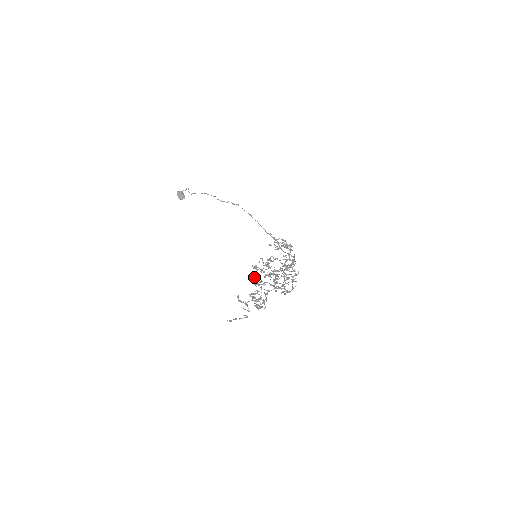
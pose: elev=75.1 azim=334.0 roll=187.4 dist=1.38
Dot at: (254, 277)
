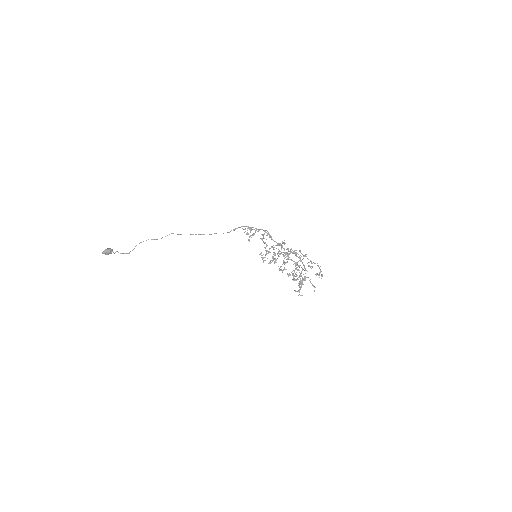
Dot at: occluded
